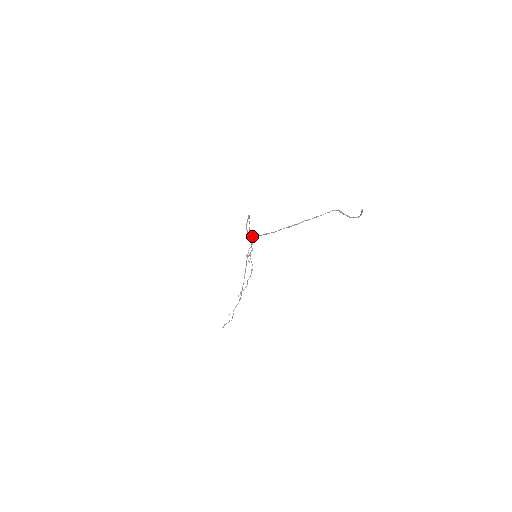
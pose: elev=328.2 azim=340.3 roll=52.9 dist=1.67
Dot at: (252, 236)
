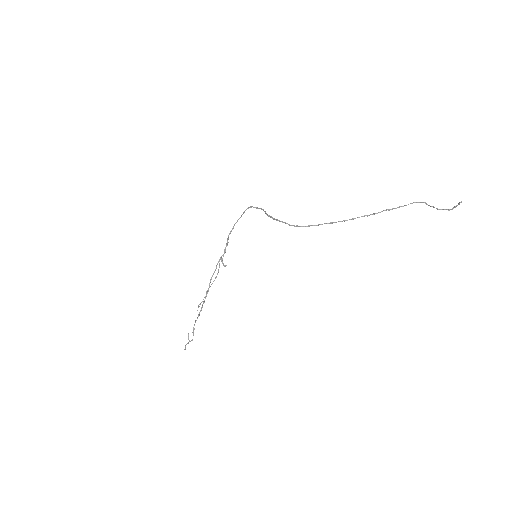
Dot at: (301, 226)
